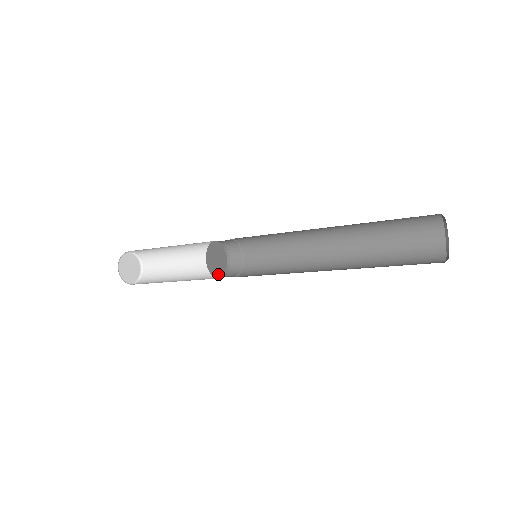
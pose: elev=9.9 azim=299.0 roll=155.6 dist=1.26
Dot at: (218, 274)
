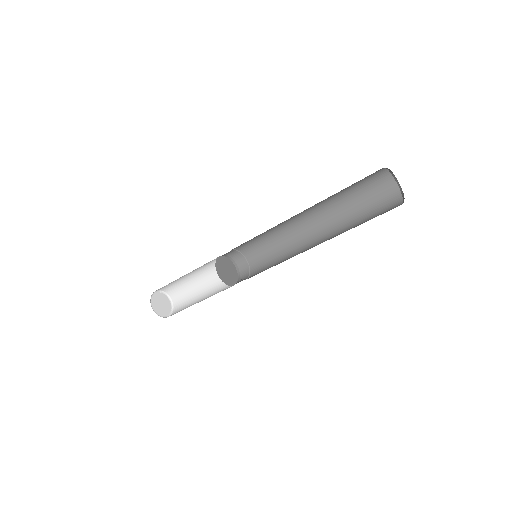
Dot at: (232, 282)
